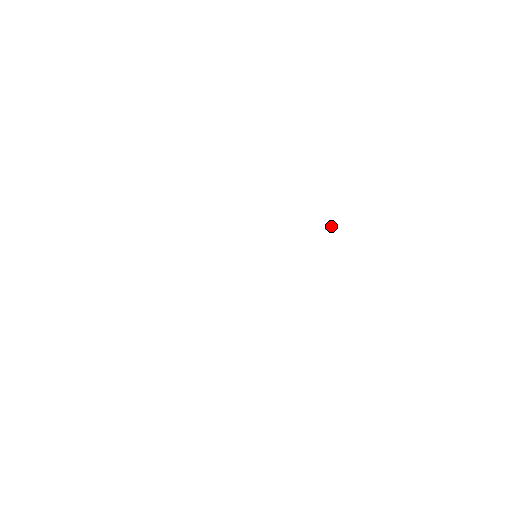
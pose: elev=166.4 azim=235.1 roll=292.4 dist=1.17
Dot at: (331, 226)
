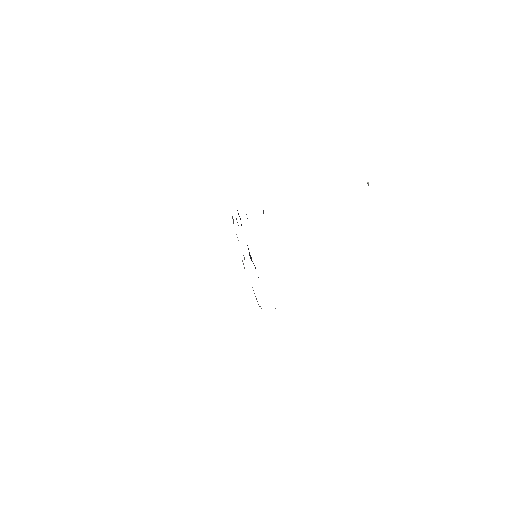
Dot at: (367, 182)
